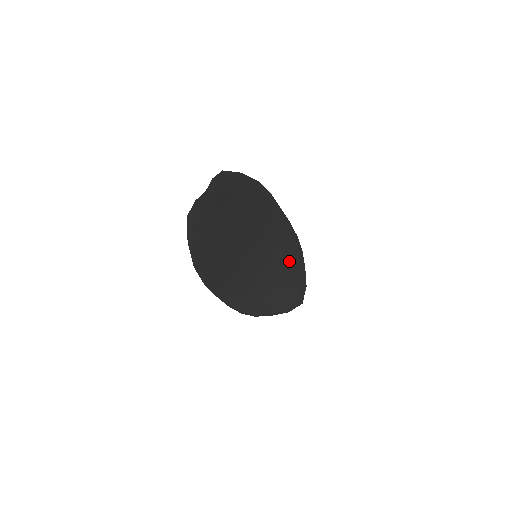
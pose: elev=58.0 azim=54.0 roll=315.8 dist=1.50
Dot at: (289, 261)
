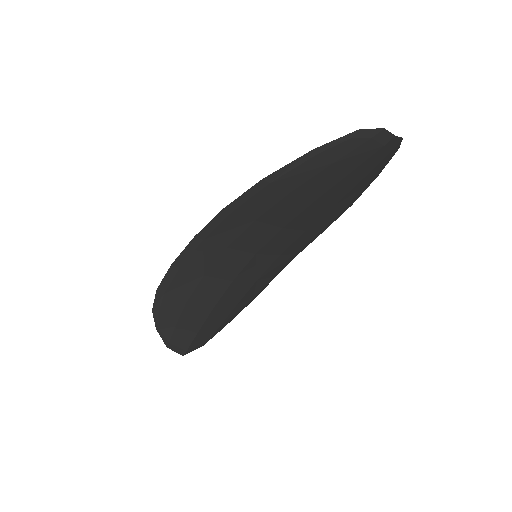
Dot at: (236, 303)
